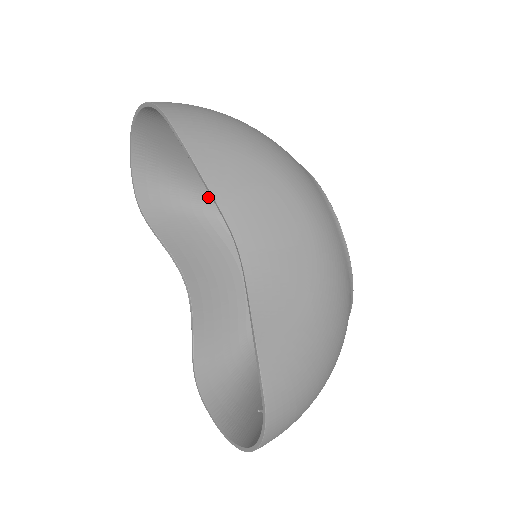
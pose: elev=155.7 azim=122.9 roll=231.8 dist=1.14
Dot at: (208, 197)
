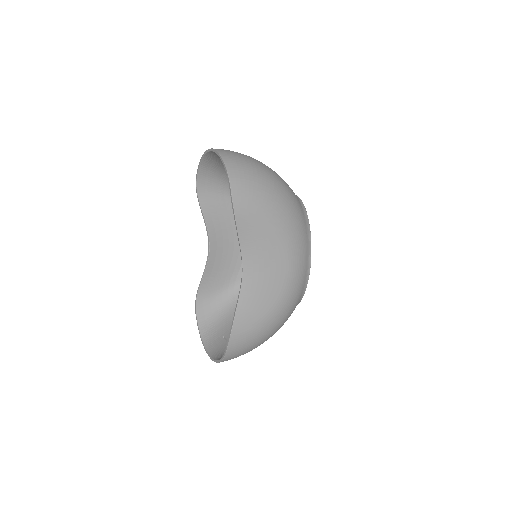
Dot at: occluded
